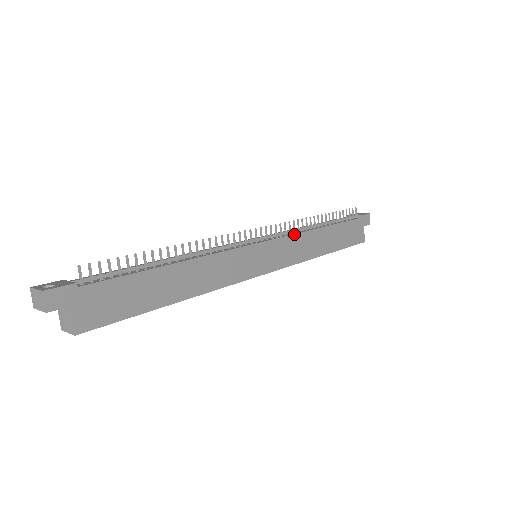
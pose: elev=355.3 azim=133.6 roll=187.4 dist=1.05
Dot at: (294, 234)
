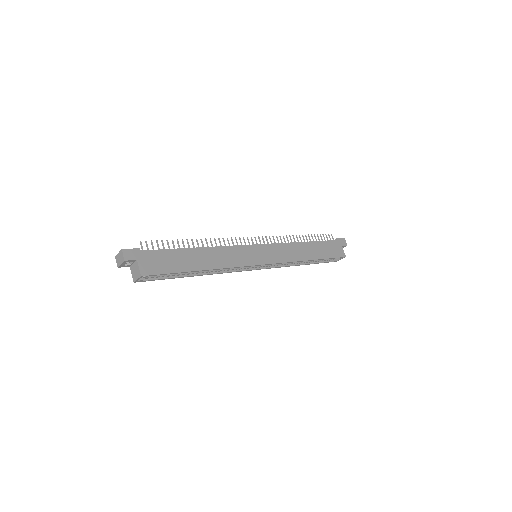
Dot at: (281, 243)
